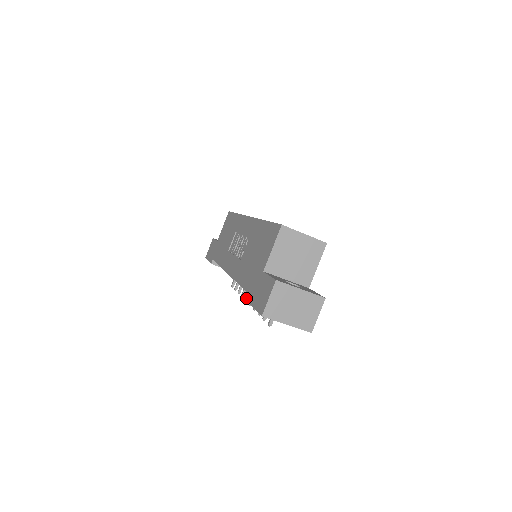
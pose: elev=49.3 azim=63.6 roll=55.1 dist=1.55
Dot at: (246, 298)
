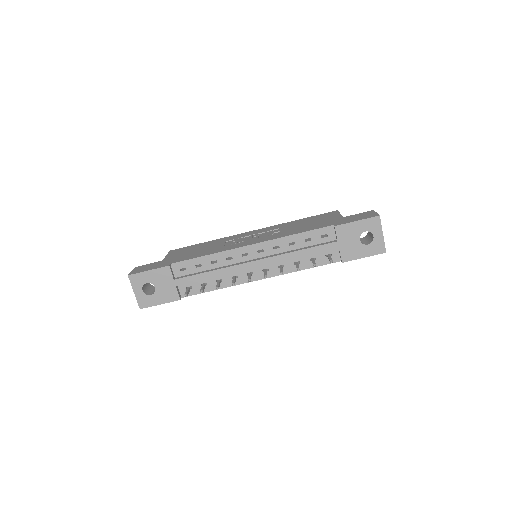
Dot at: (250, 278)
